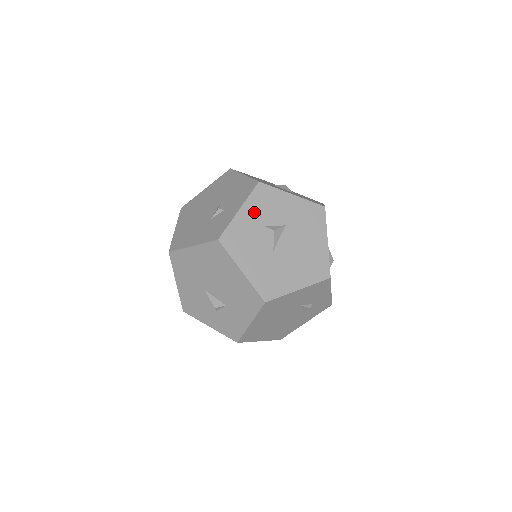
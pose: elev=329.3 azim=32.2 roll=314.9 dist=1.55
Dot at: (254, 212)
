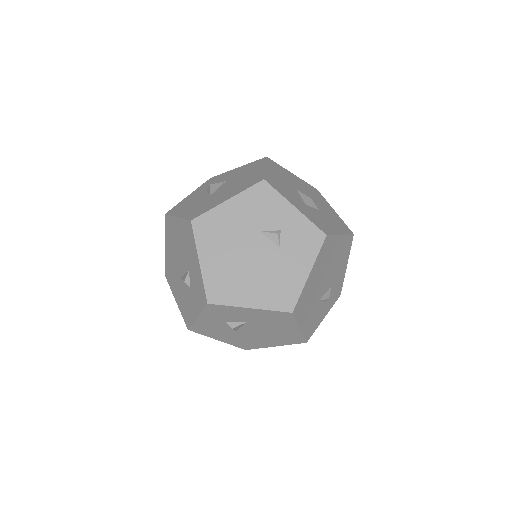
Dot at: (201, 190)
